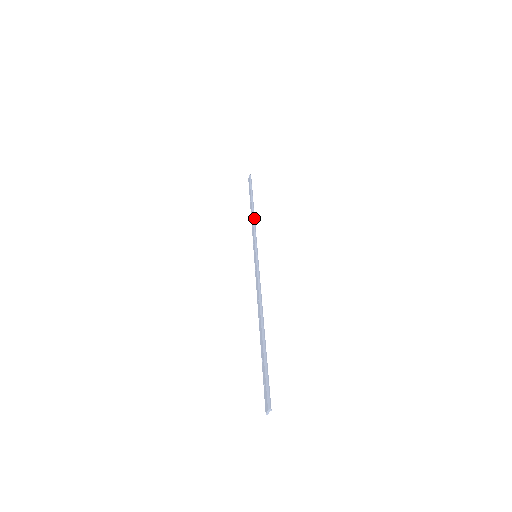
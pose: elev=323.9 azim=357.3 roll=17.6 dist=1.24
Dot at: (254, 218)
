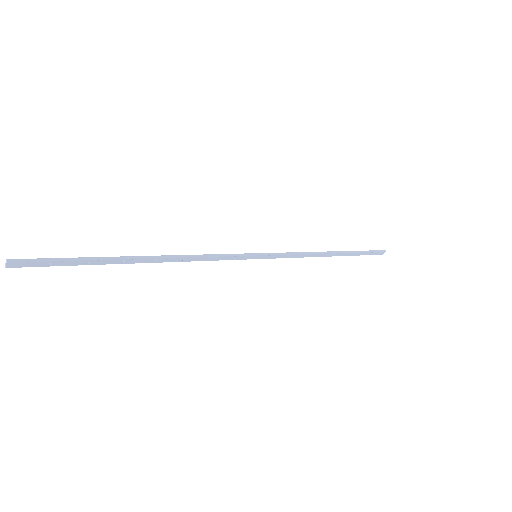
Dot at: (315, 252)
